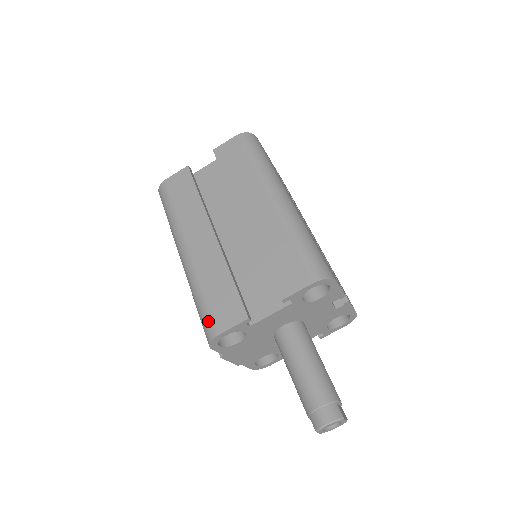
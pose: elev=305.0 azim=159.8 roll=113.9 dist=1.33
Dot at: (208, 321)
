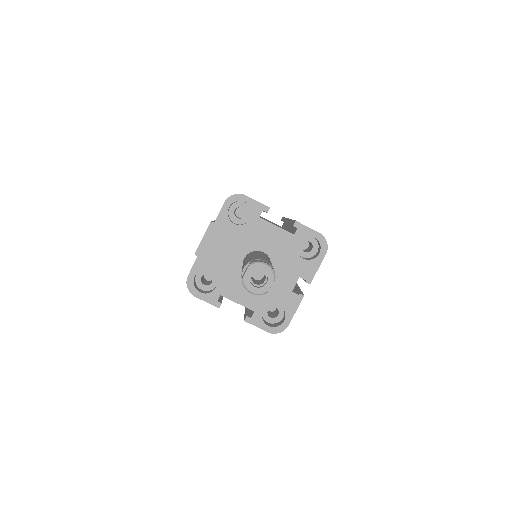
Dot at: occluded
